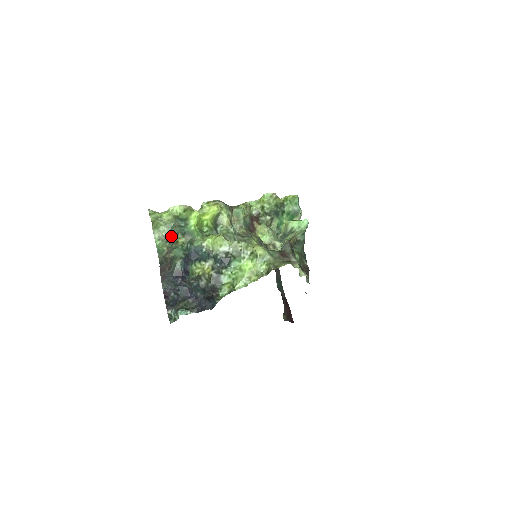
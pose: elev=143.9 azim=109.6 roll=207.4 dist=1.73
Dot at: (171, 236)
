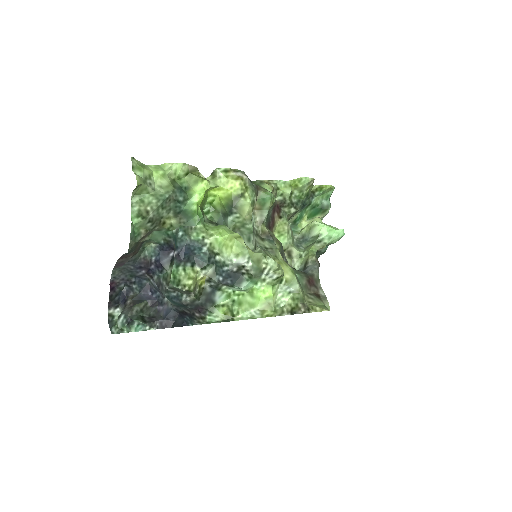
Dot at: (158, 213)
